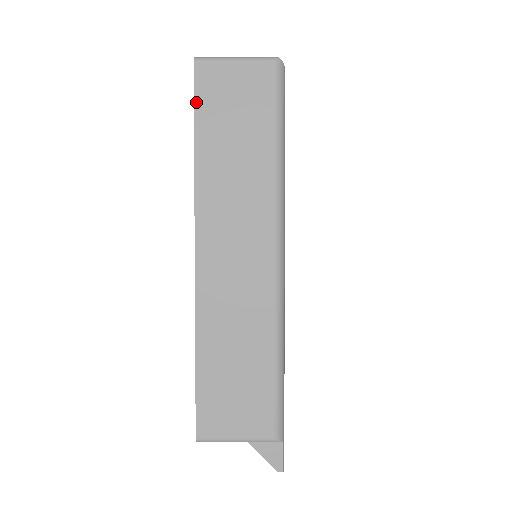
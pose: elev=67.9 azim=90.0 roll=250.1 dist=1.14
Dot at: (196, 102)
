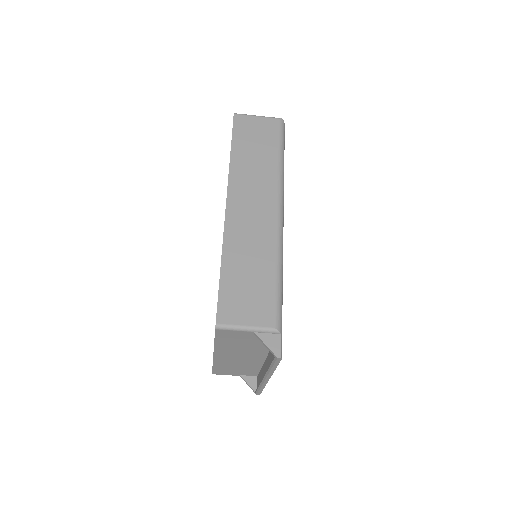
Dot at: (233, 132)
